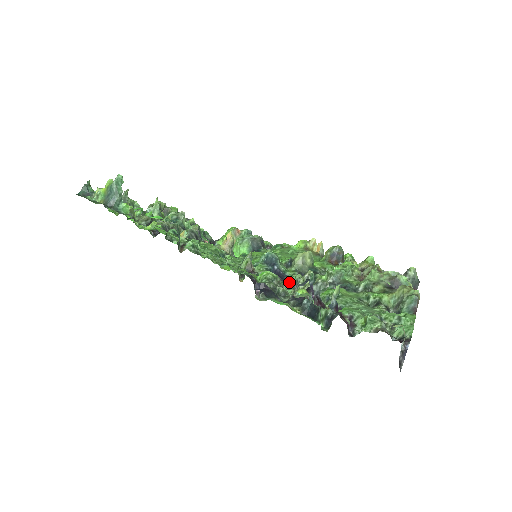
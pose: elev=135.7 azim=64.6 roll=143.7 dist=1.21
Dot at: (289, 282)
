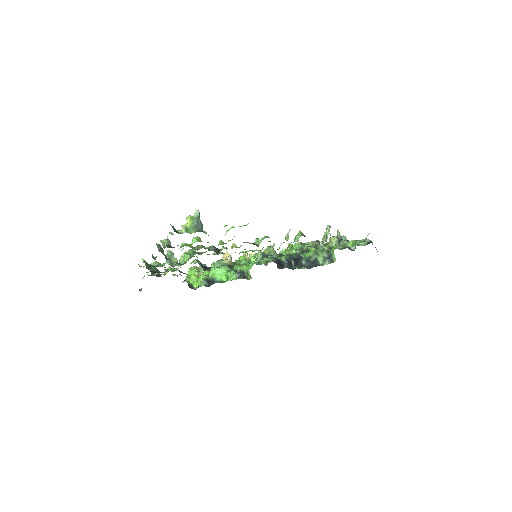
Dot at: (307, 245)
